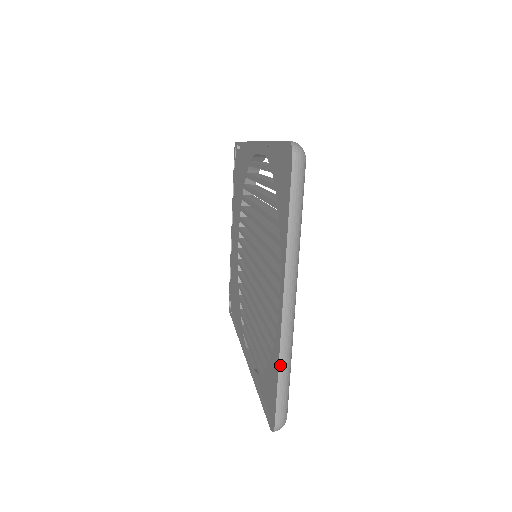
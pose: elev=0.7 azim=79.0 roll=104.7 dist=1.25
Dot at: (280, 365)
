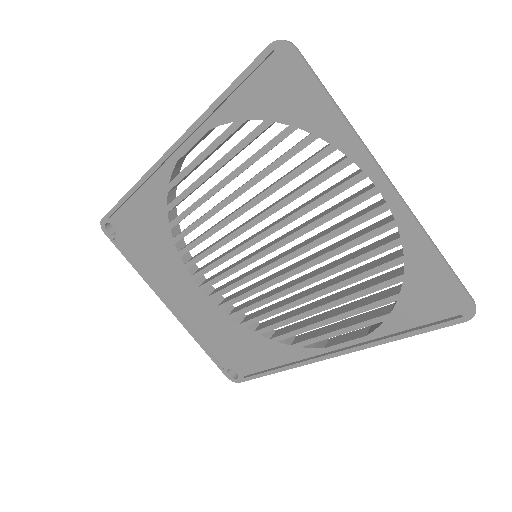
Dot at: (432, 243)
